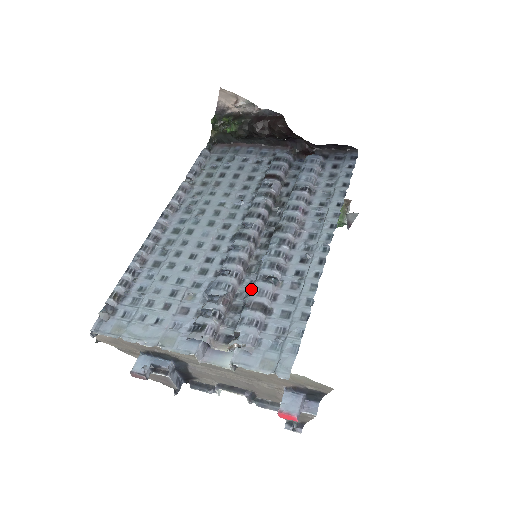
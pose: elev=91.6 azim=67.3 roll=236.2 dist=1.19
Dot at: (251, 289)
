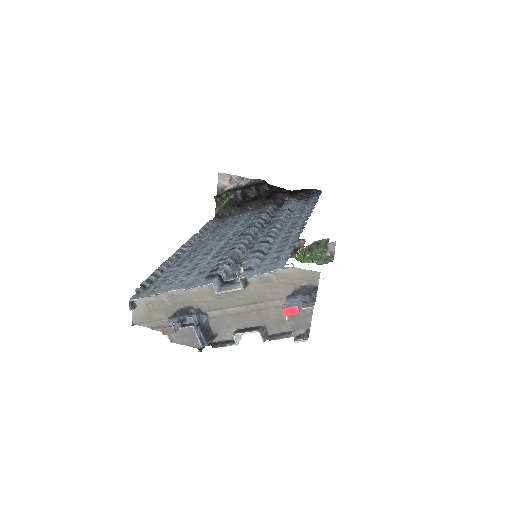
Dot at: (251, 249)
